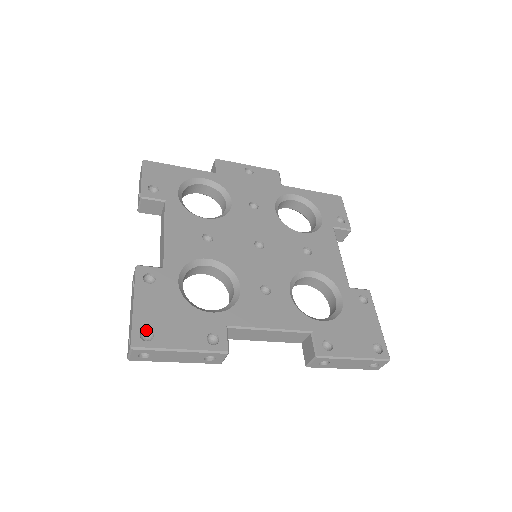
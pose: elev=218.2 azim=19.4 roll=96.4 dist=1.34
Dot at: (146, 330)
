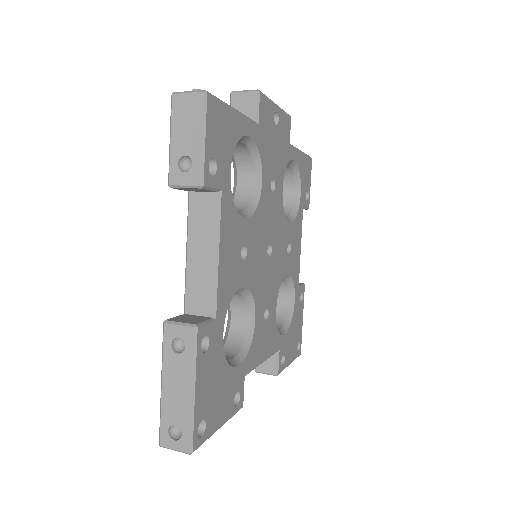
Dot at: (199, 420)
